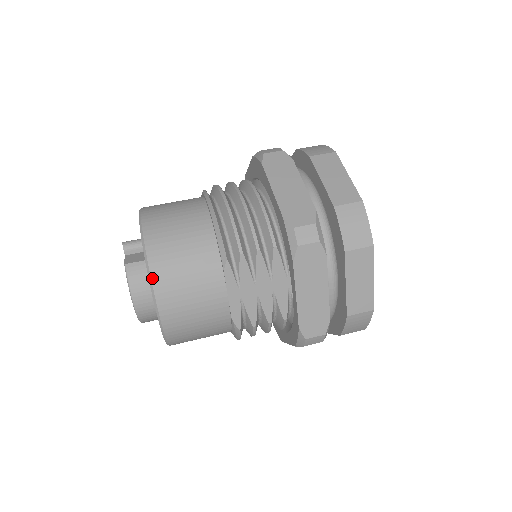
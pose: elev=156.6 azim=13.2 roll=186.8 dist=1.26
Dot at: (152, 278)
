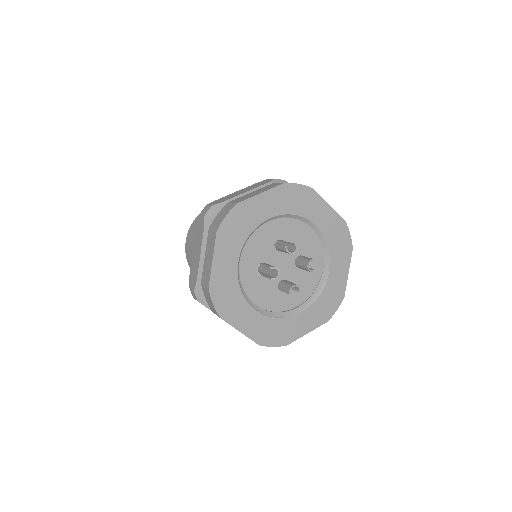
Dot at: occluded
